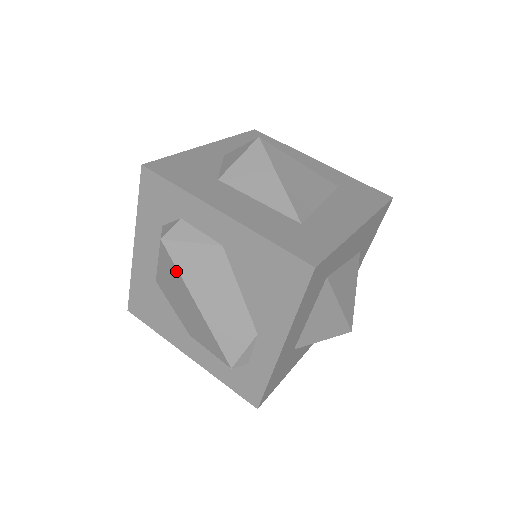
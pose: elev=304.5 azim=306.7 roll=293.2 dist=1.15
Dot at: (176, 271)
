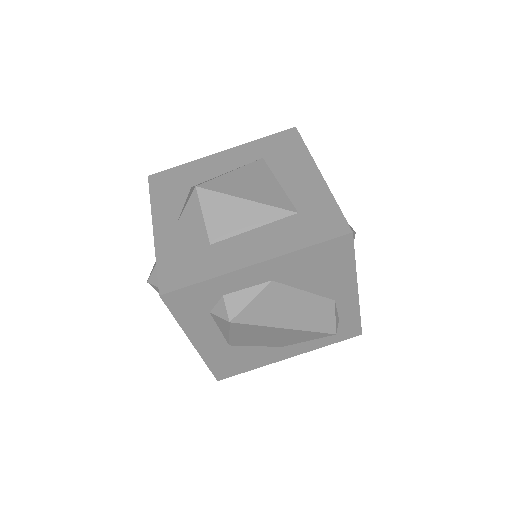
Dot at: (255, 327)
